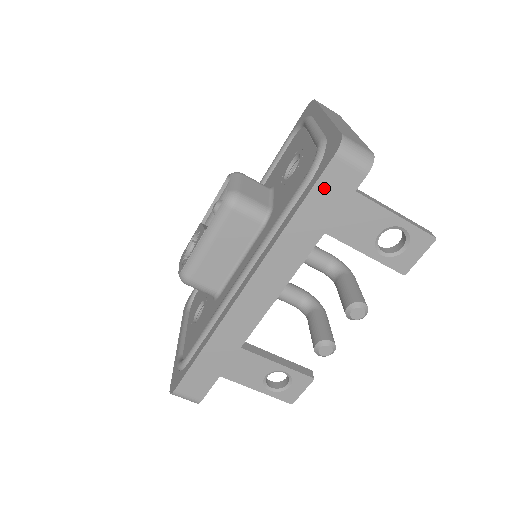
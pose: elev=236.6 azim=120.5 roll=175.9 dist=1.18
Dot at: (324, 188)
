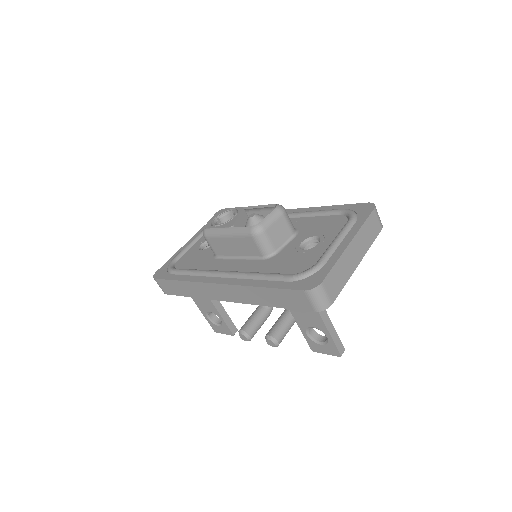
Dot at: (289, 295)
